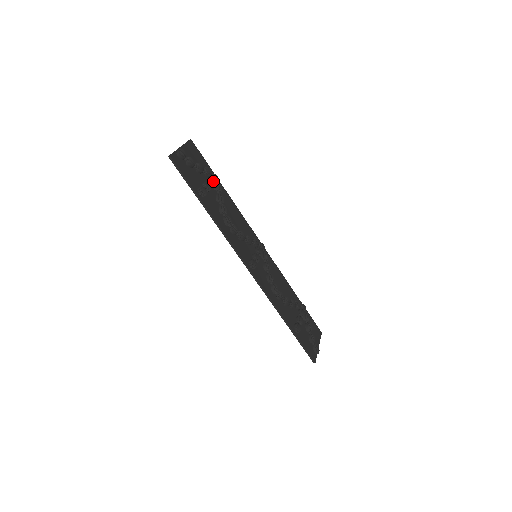
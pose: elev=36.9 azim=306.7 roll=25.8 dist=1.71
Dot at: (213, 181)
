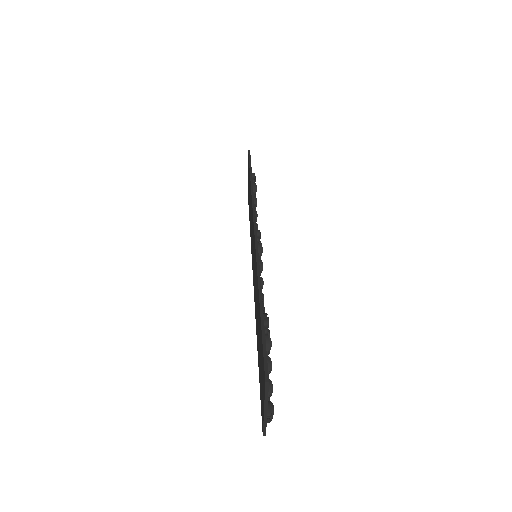
Dot at: occluded
